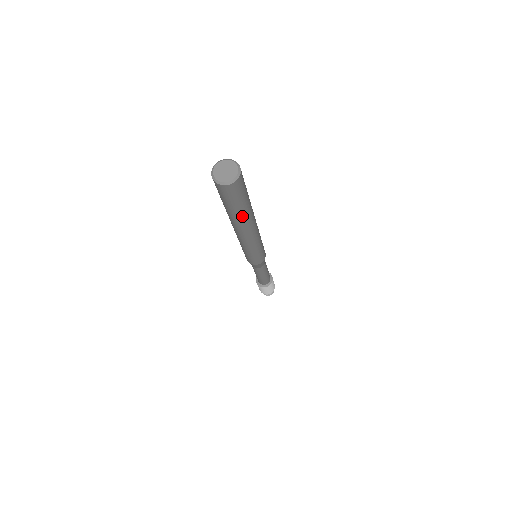
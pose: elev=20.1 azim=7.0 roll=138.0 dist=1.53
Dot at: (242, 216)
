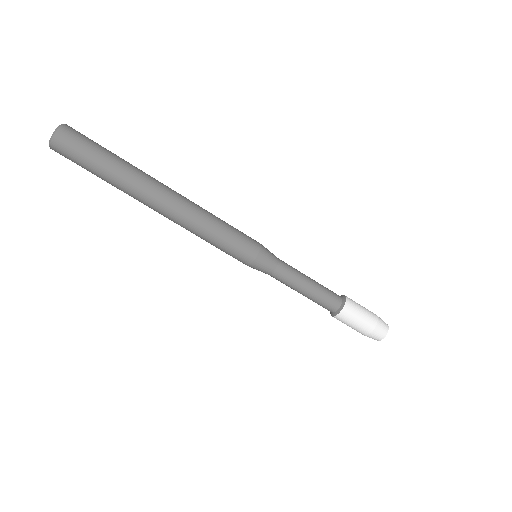
Dot at: (118, 182)
